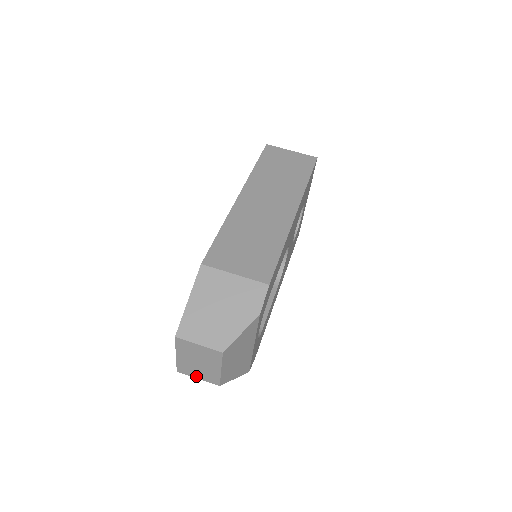
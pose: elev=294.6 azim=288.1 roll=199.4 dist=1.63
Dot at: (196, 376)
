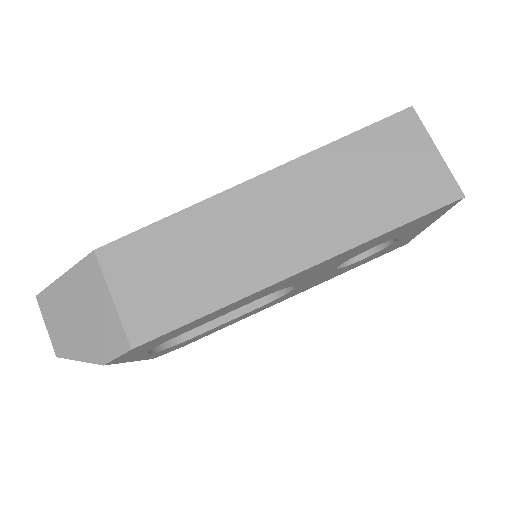
Dot at: occluded
